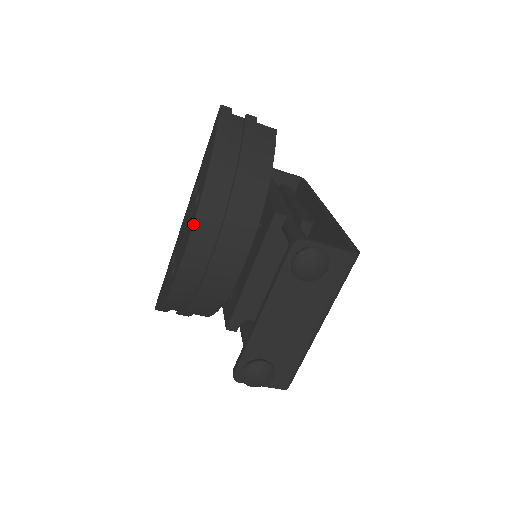
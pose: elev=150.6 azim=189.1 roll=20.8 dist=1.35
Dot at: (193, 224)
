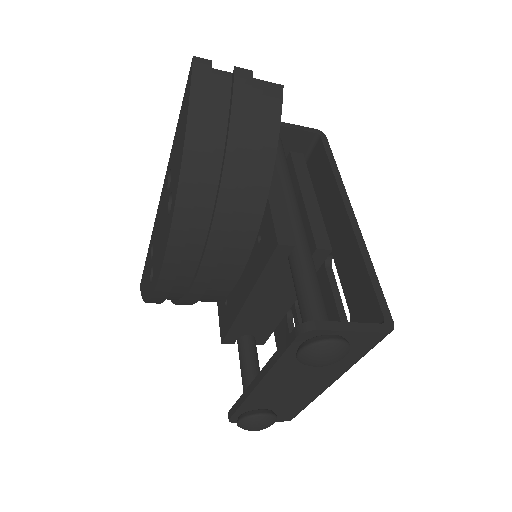
Dot at: (166, 247)
